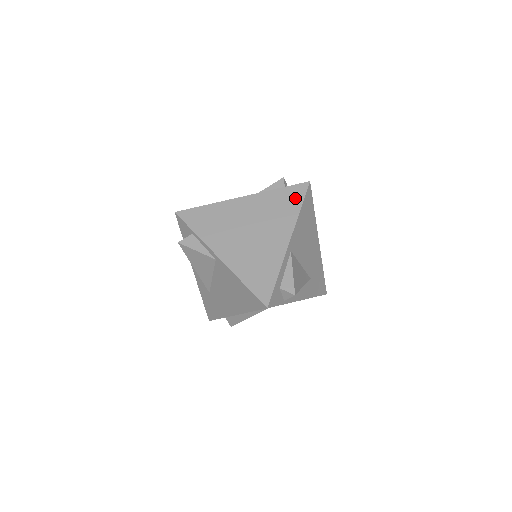
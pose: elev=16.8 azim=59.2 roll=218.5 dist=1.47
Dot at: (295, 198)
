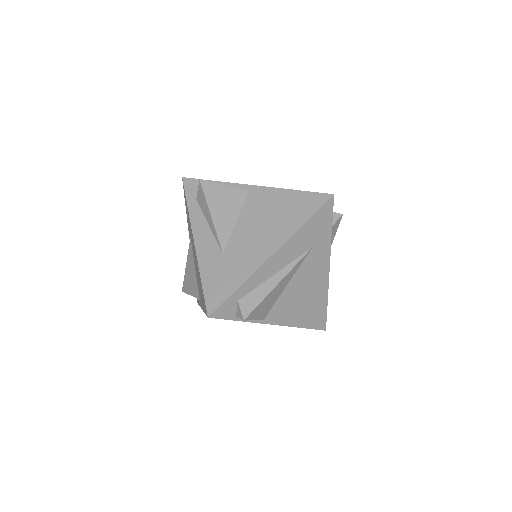
Dot at: occluded
